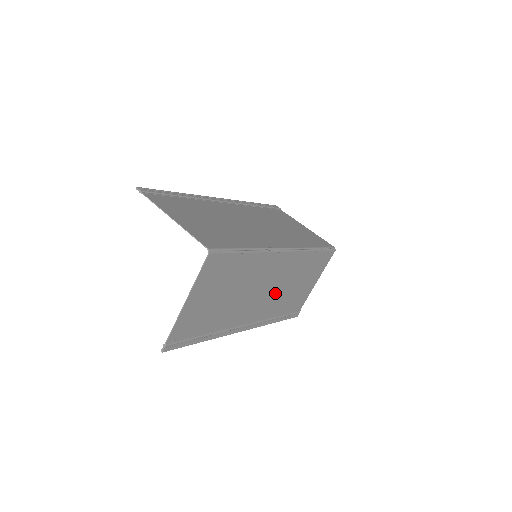
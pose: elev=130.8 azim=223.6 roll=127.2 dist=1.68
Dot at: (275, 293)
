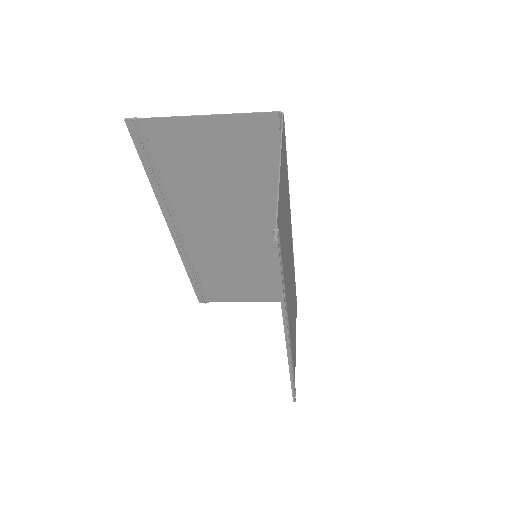
Dot at: (291, 306)
